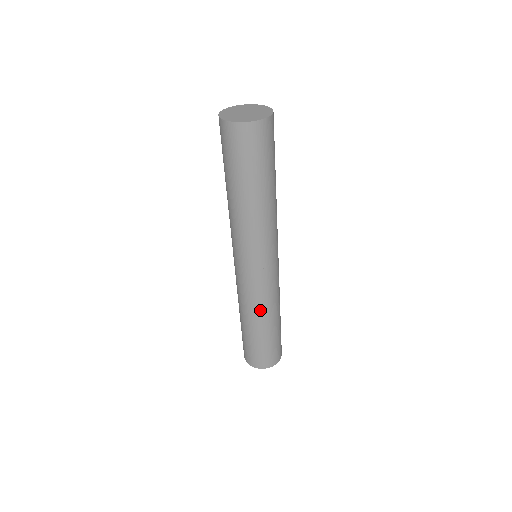
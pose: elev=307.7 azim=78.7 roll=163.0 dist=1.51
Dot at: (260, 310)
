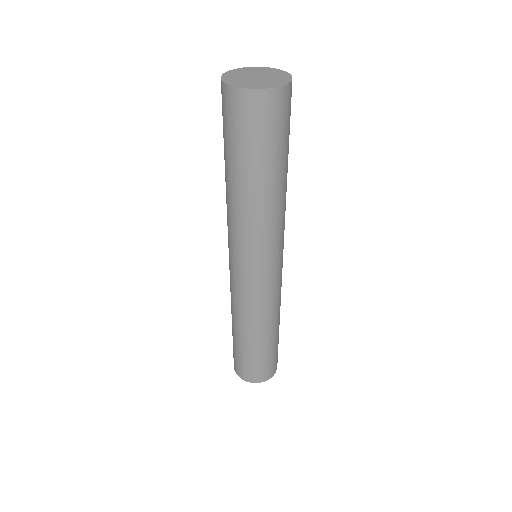
Dot at: (263, 319)
